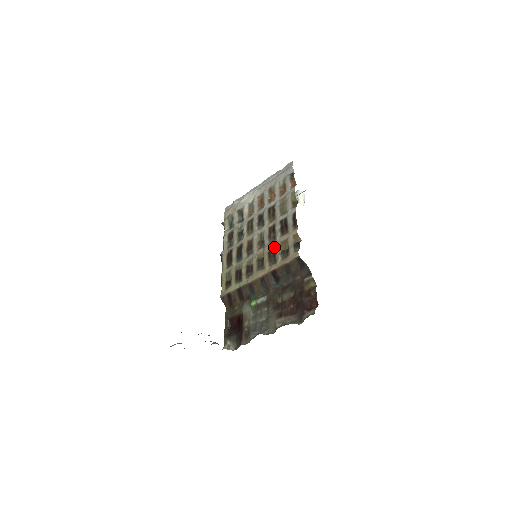
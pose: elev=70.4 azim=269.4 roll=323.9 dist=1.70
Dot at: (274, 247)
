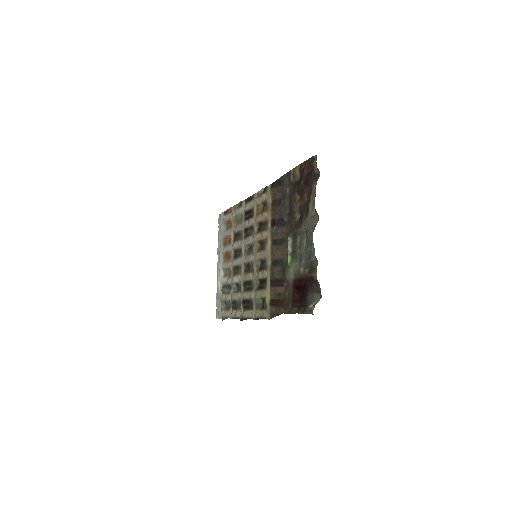
Dot at: (257, 227)
